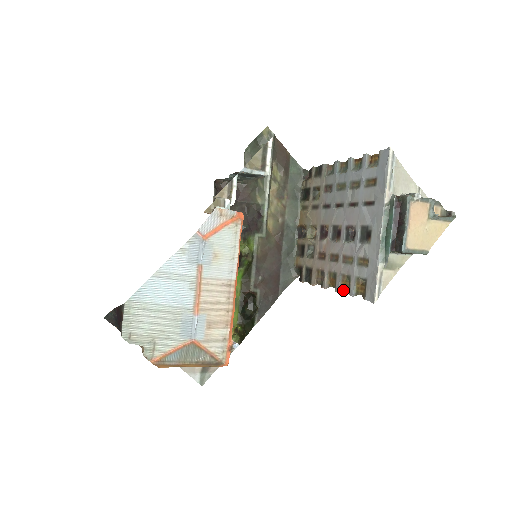
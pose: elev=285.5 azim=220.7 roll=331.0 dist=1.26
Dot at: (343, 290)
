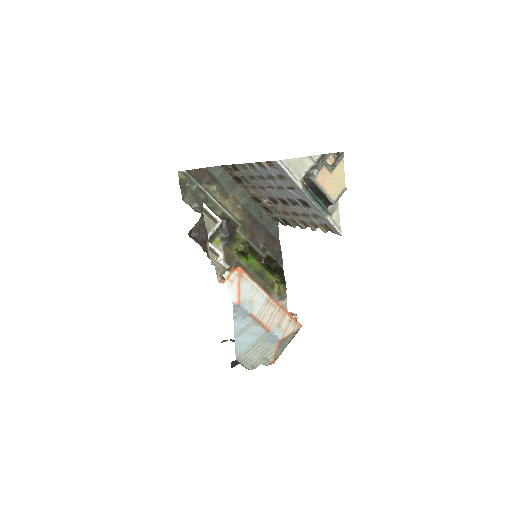
Dot at: occluded
